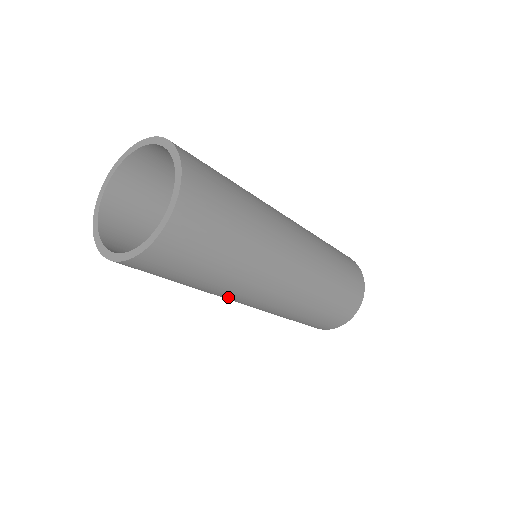
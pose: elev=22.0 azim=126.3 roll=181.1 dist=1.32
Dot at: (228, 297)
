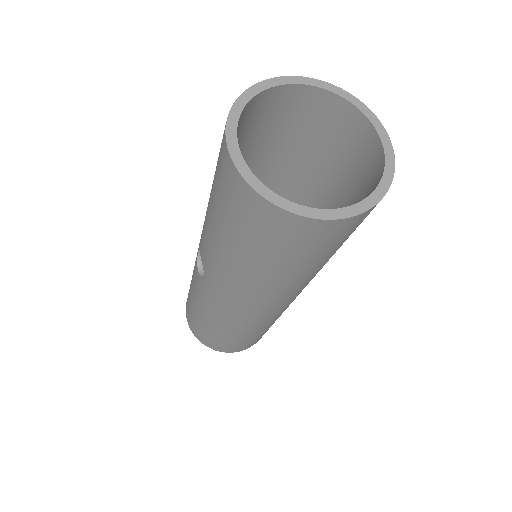
Dot at: (270, 297)
